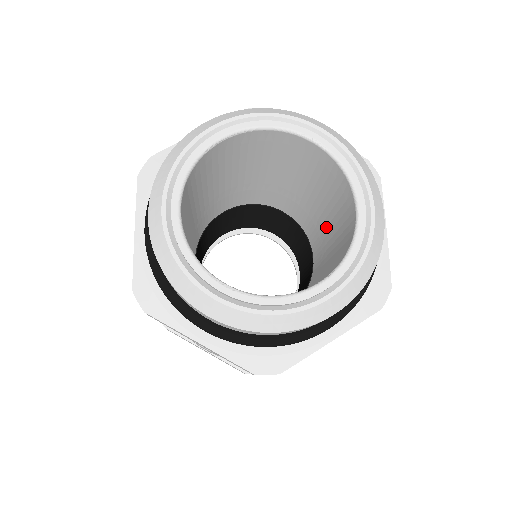
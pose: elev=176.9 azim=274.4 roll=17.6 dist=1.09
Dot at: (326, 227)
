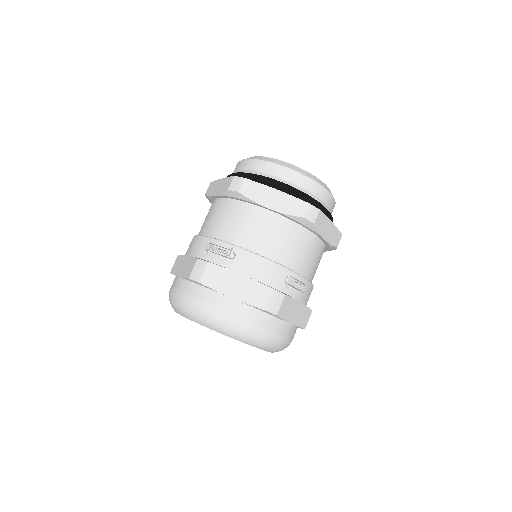
Dot at: occluded
